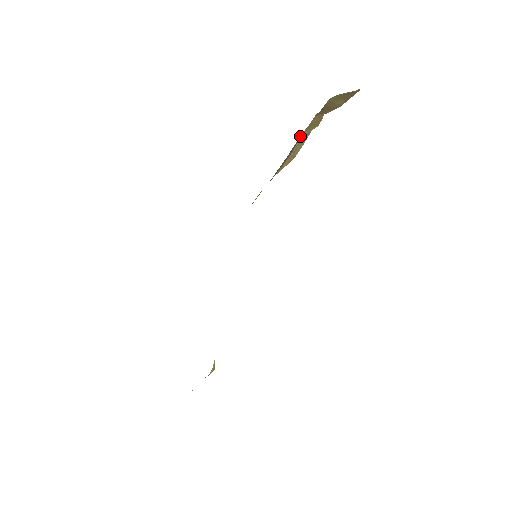
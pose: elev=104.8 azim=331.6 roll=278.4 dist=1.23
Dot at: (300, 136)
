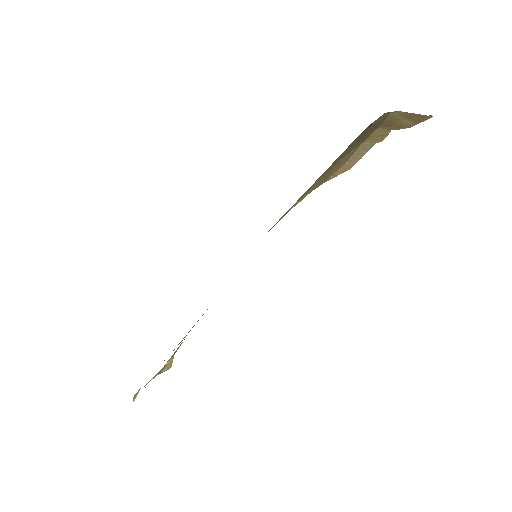
Dot at: (359, 145)
